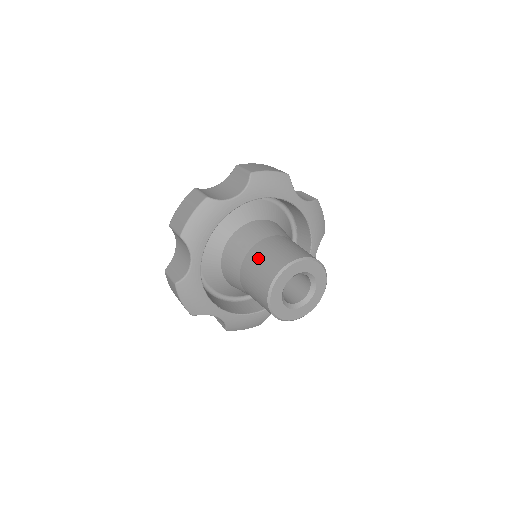
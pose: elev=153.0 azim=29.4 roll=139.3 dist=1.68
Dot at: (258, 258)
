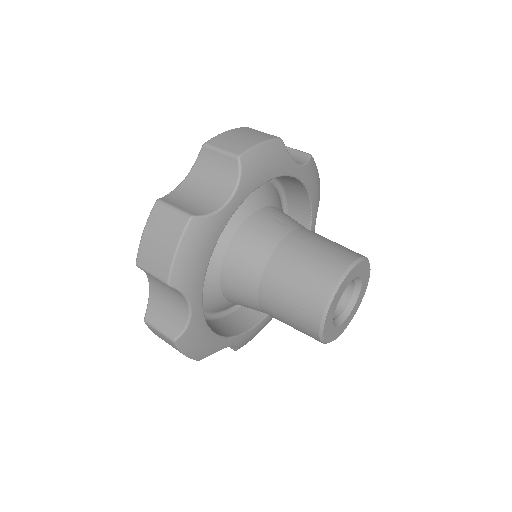
Dot at: (314, 240)
